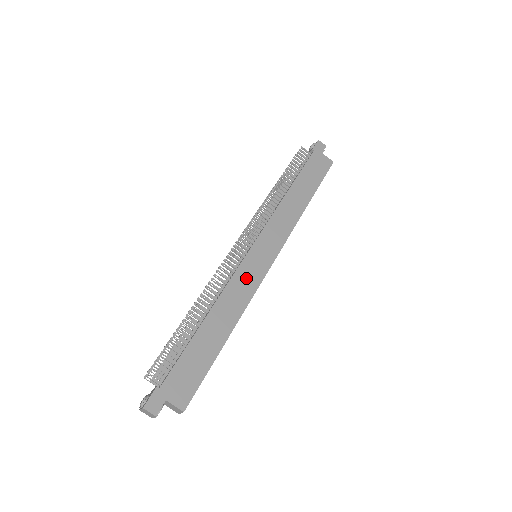
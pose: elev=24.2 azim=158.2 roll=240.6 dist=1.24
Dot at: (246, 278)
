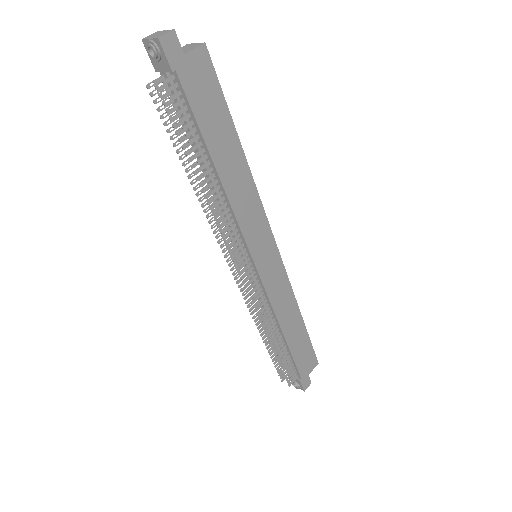
Dot at: (276, 285)
